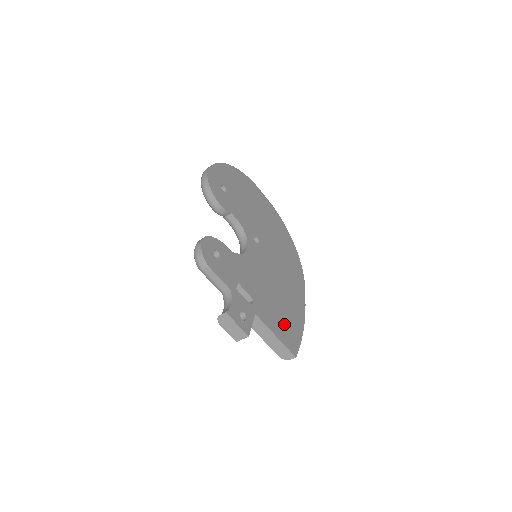
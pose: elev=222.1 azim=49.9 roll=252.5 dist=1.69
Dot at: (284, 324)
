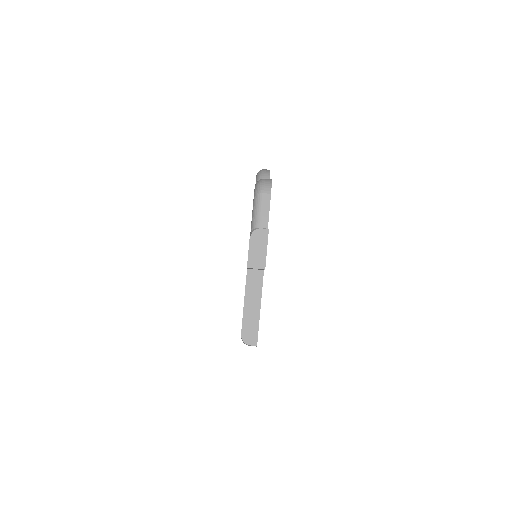
Dot at: occluded
